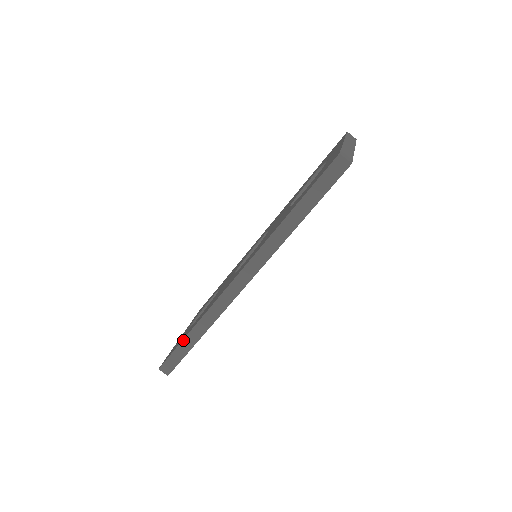
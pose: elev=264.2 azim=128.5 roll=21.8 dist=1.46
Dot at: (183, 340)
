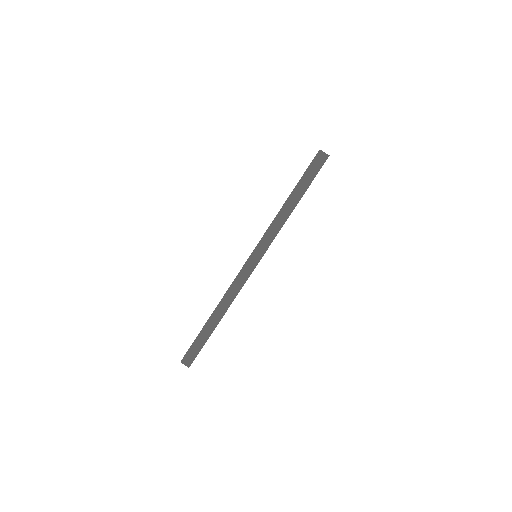
Dot at: (203, 327)
